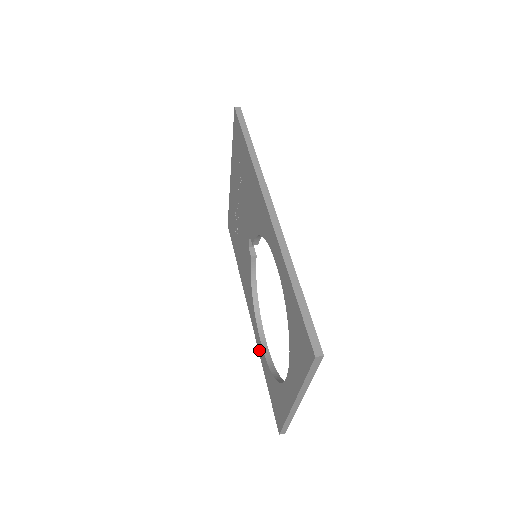
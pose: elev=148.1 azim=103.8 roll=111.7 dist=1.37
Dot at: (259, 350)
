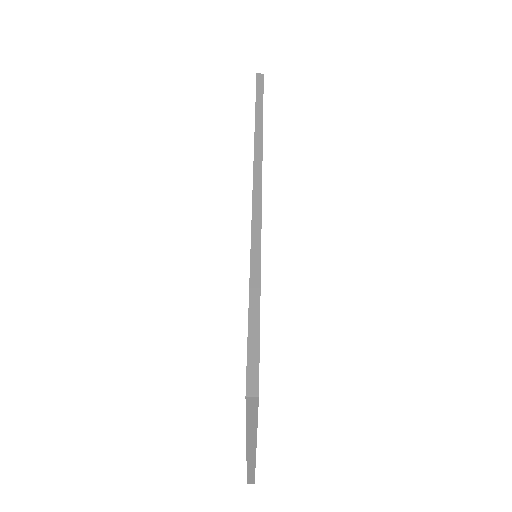
Dot at: occluded
